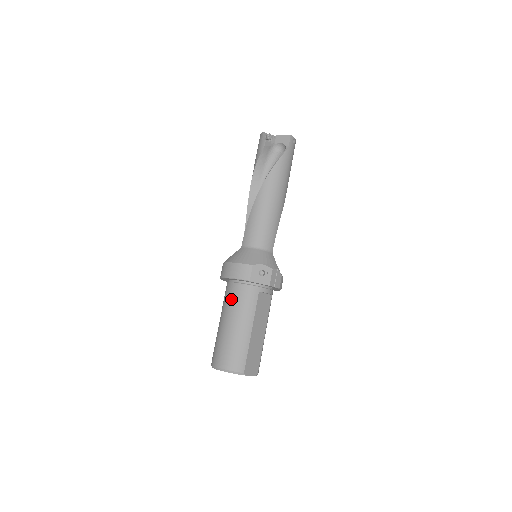
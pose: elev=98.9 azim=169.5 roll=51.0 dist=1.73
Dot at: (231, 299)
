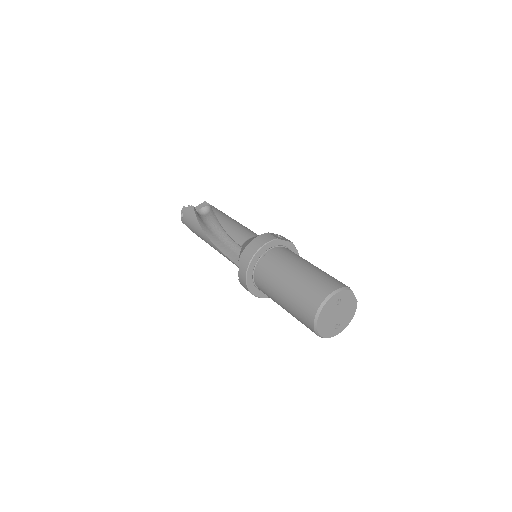
Dot at: (275, 262)
